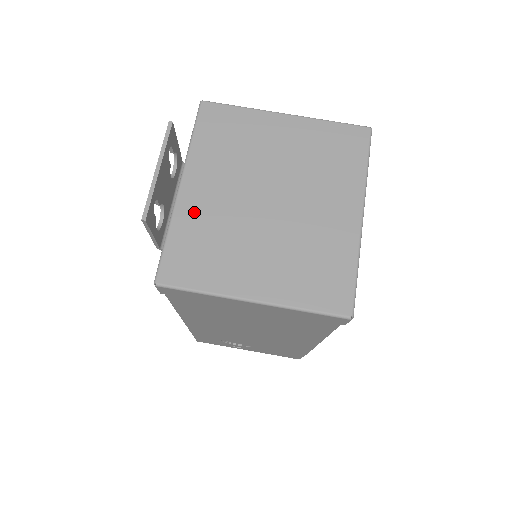
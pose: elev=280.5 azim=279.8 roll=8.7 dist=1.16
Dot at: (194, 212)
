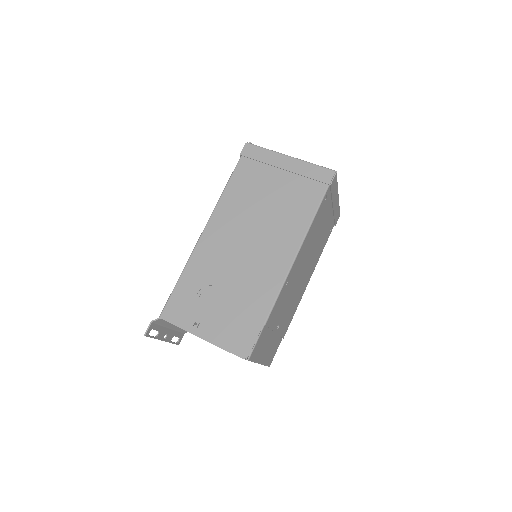
Dot at: occluded
